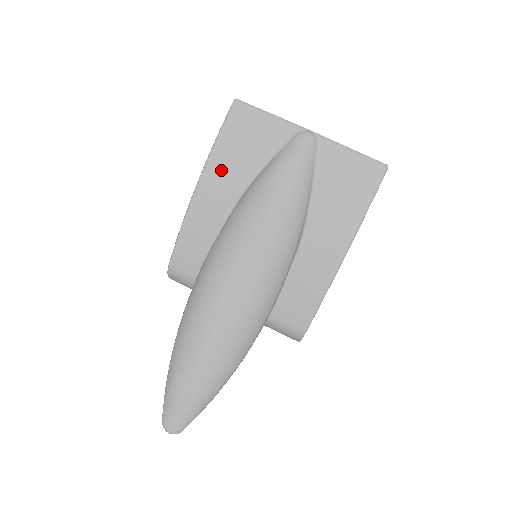
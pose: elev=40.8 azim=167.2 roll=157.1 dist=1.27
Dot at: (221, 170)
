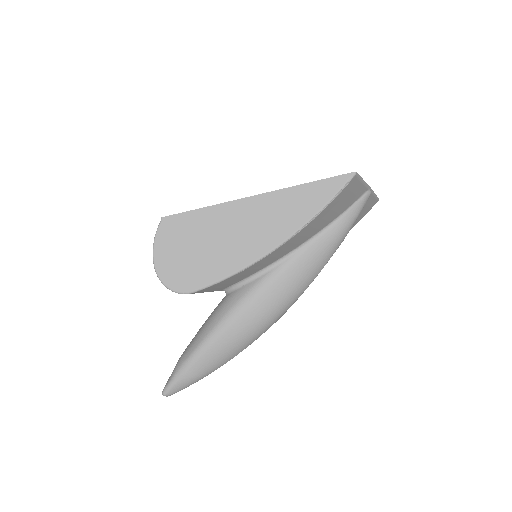
Dot at: (303, 234)
